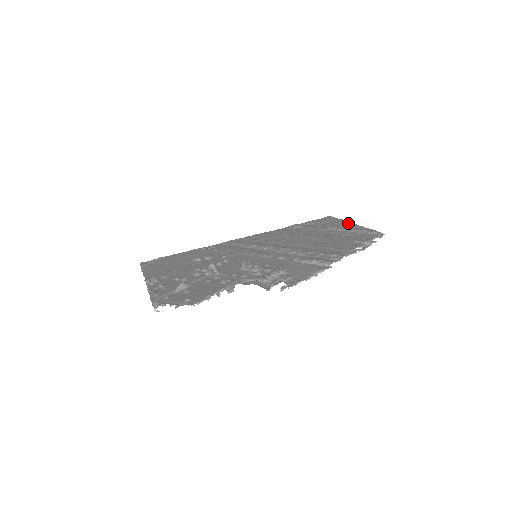
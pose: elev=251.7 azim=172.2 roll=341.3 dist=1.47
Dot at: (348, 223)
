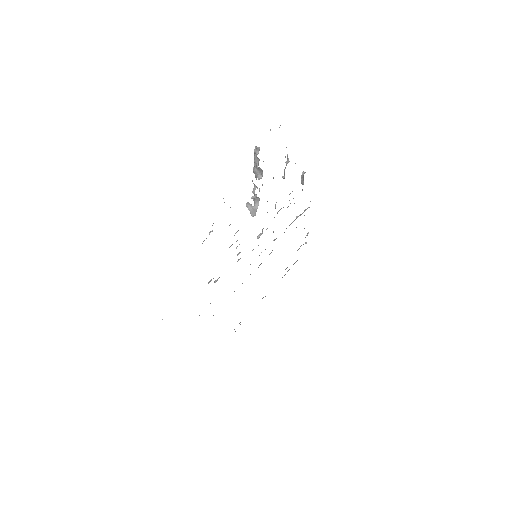
Dot at: occluded
